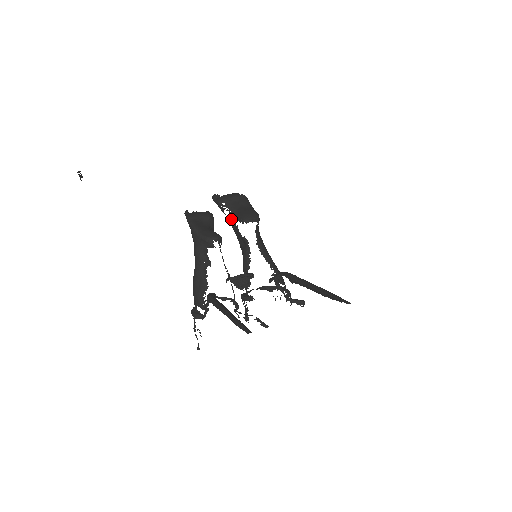
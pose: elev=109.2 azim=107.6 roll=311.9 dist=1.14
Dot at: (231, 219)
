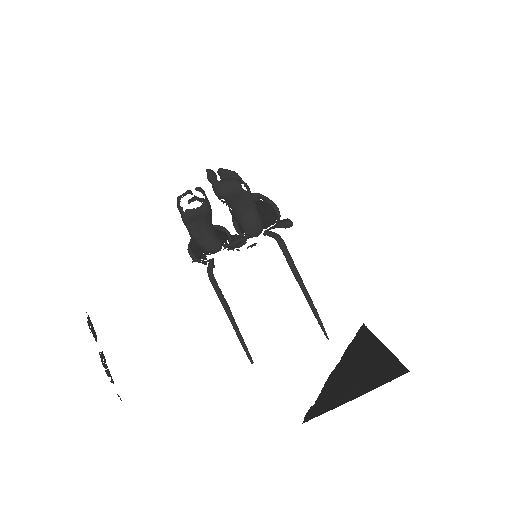
Dot at: occluded
